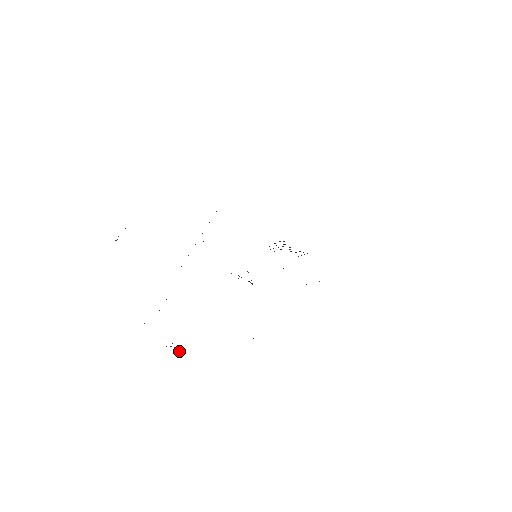
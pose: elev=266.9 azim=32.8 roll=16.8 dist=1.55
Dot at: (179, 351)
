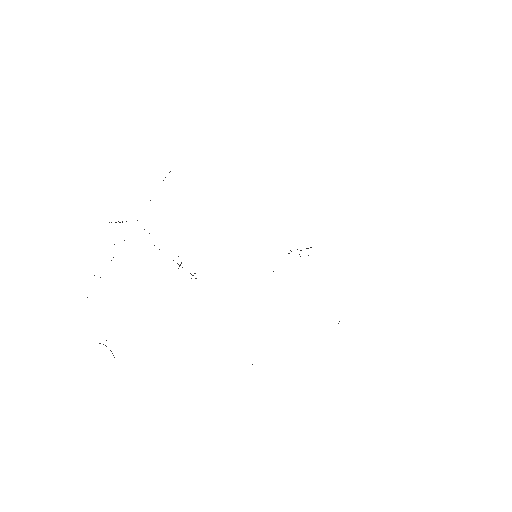
Dot at: occluded
